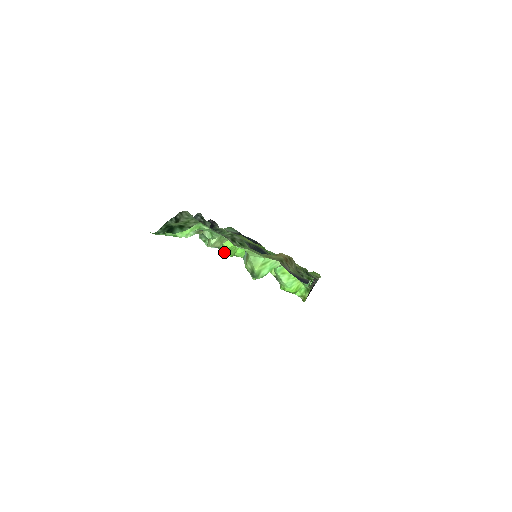
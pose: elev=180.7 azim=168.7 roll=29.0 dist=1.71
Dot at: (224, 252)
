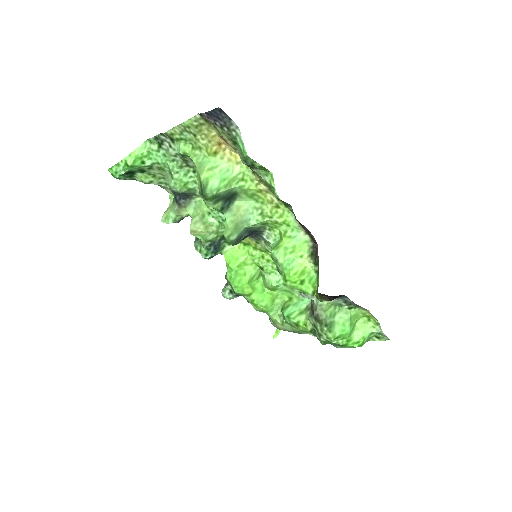
Dot at: (230, 277)
